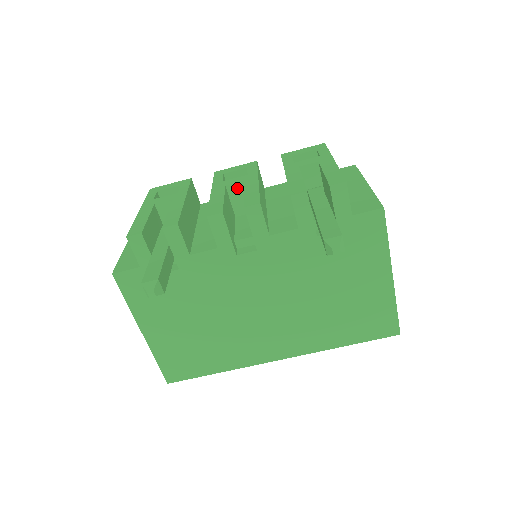
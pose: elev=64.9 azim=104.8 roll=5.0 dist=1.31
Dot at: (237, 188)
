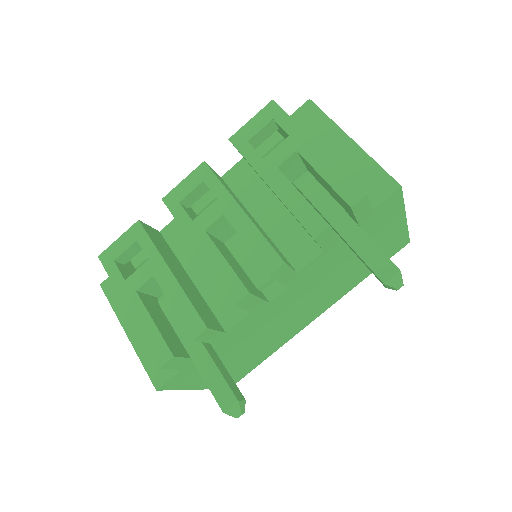
Dot at: (218, 224)
